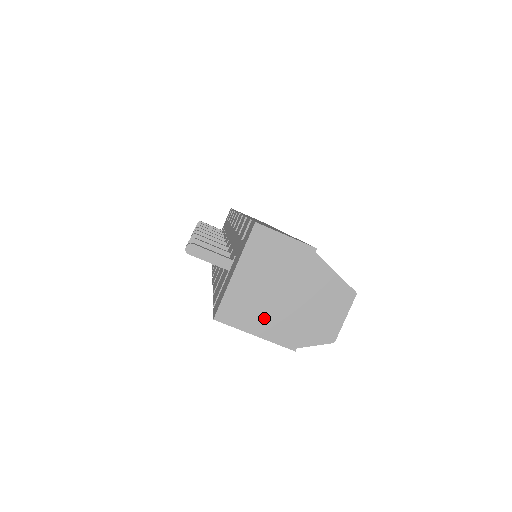
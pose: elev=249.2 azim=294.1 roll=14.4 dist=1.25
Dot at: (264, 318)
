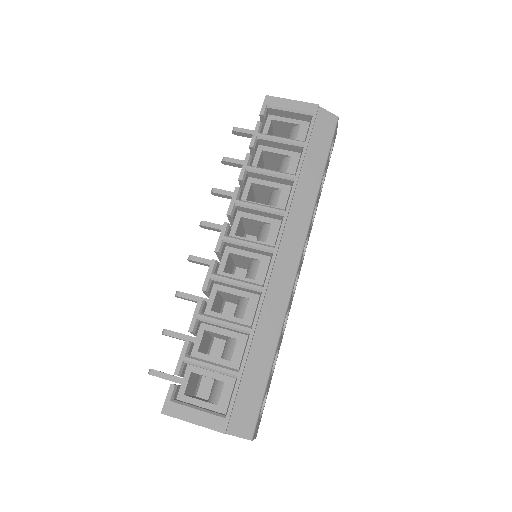
Dot at: occluded
